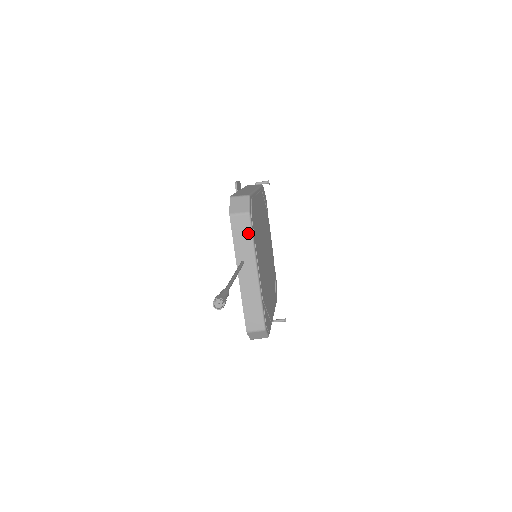
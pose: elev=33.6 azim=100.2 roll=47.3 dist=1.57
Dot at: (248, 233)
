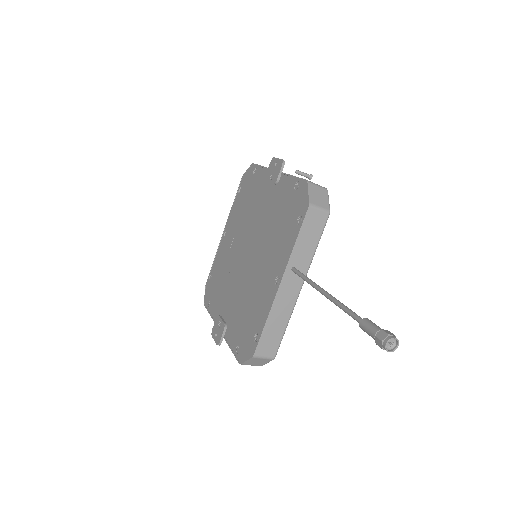
Dot at: (317, 236)
